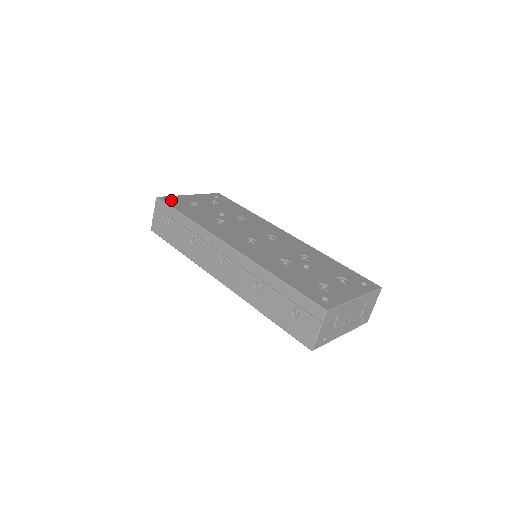
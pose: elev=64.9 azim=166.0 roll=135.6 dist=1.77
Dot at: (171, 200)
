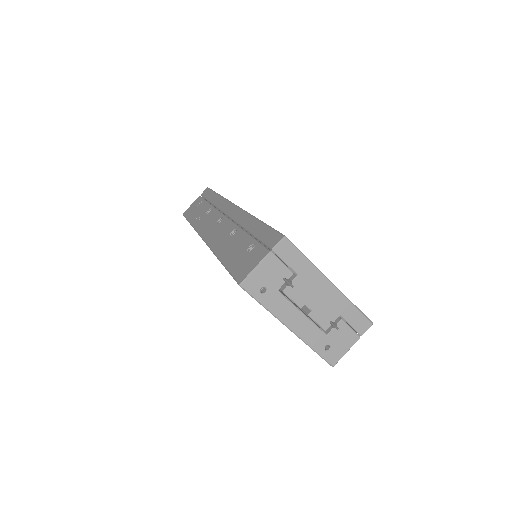
Dot at: occluded
